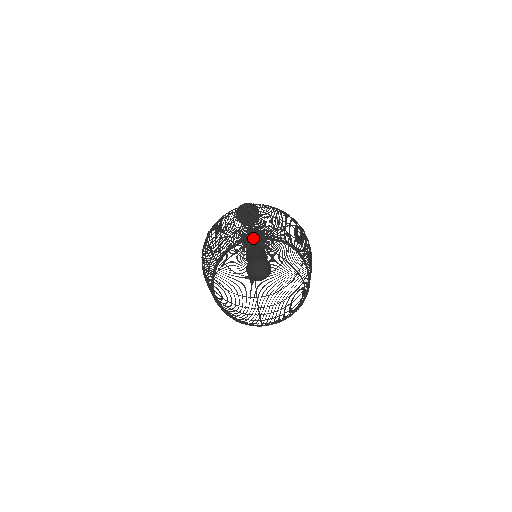
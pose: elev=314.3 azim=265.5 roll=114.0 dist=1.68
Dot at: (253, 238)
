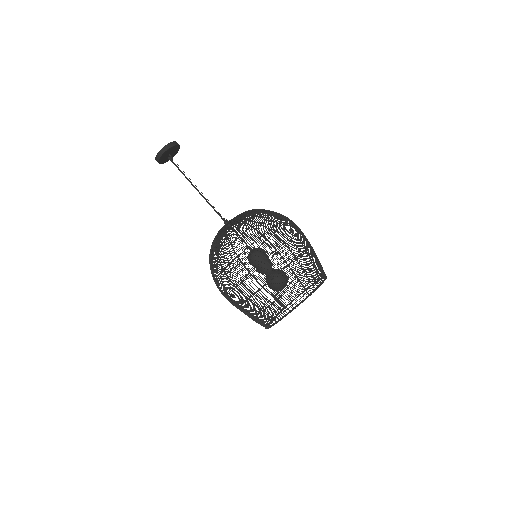
Dot at: occluded
